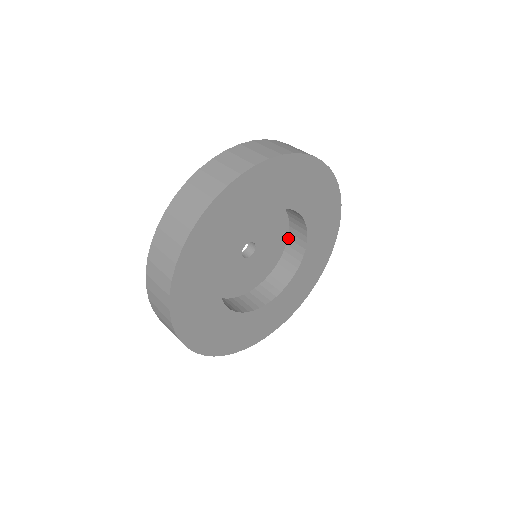
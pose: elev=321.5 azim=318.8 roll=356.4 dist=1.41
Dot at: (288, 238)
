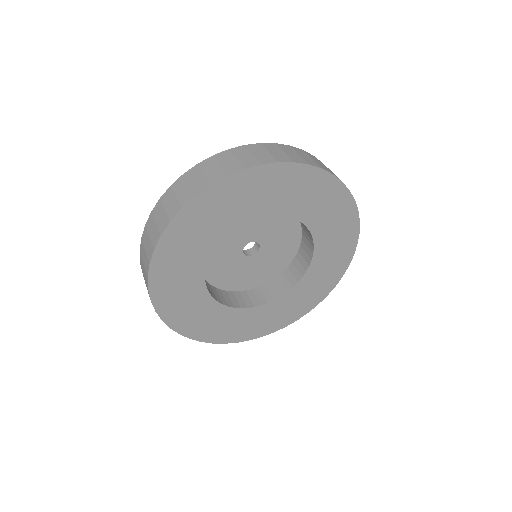
Dot at: (300, 222)
